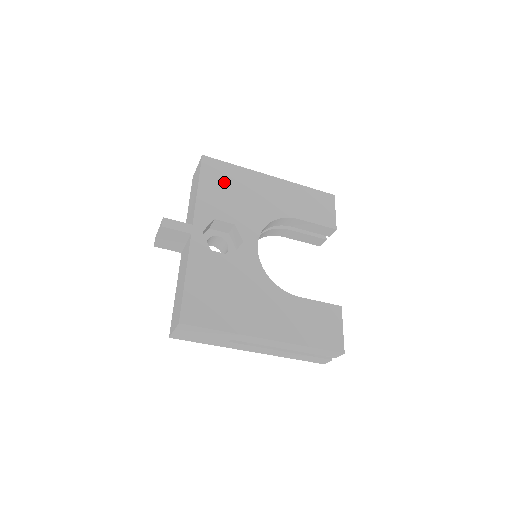
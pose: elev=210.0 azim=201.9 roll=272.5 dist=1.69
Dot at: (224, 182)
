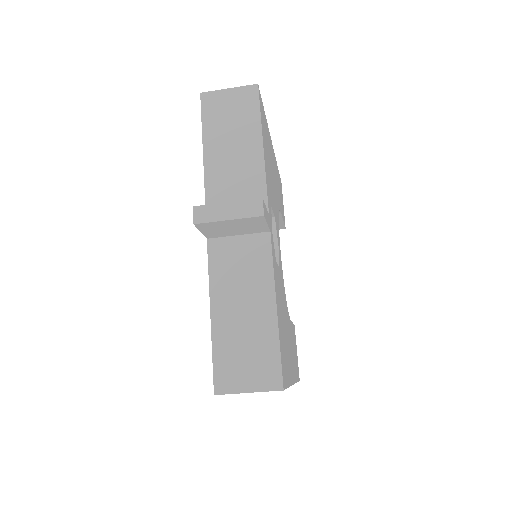
Dot at: occluded
